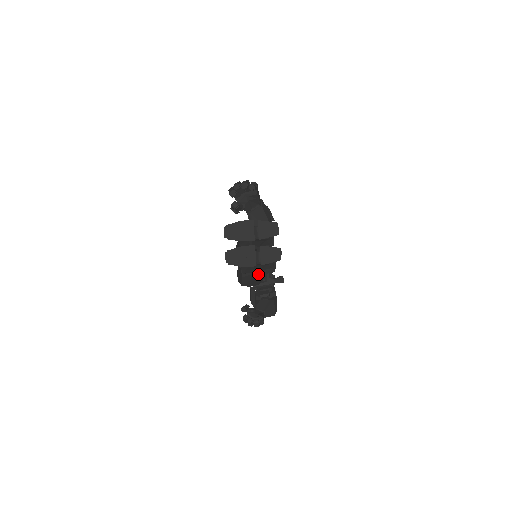
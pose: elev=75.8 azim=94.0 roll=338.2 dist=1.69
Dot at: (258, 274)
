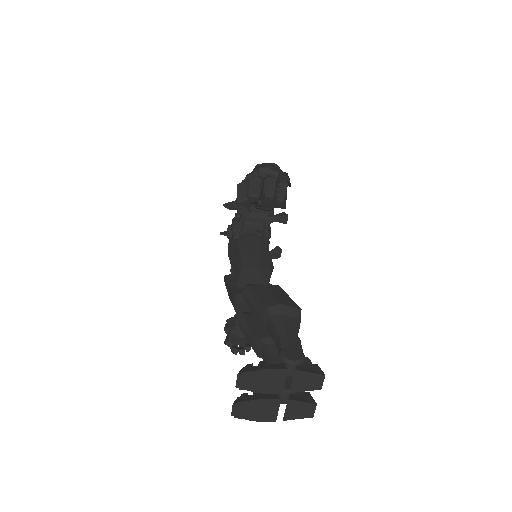
Dot at: occluded
